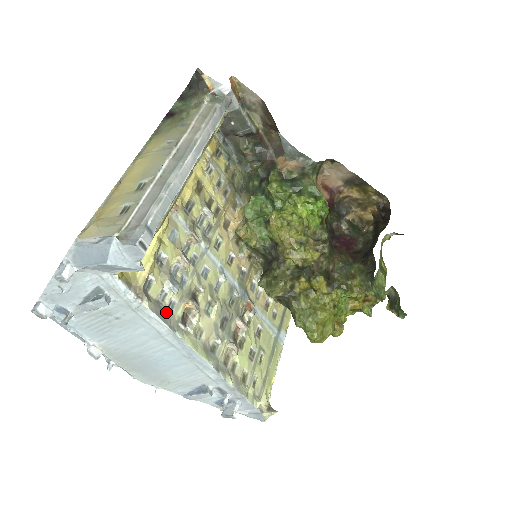
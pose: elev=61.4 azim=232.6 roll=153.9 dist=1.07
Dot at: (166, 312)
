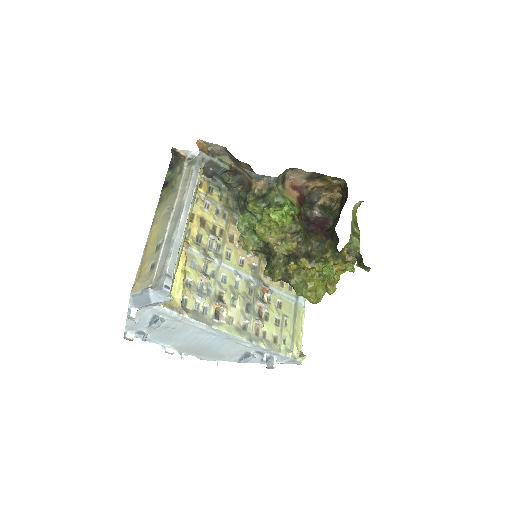
Dot at: (202, 315)
